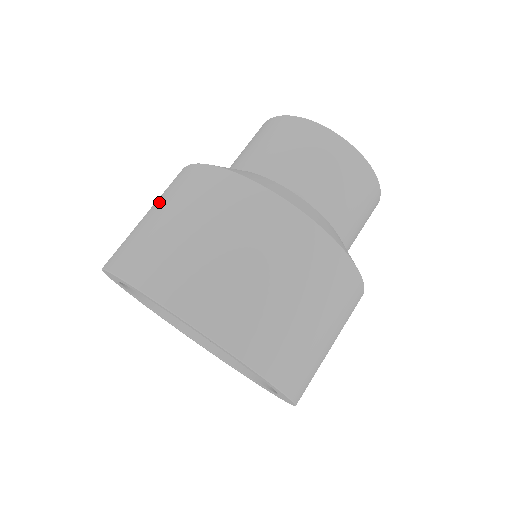
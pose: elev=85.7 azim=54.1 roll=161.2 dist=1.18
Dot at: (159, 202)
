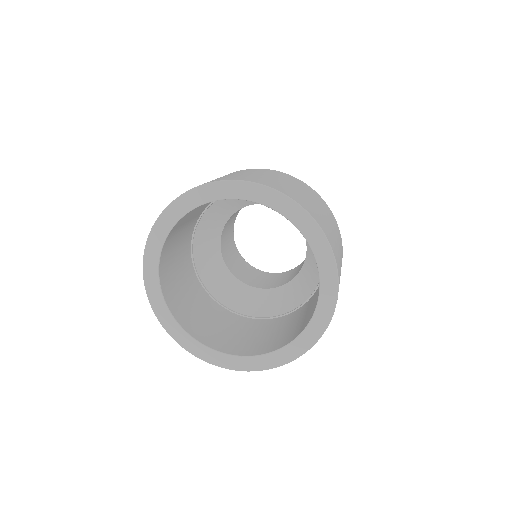
Dot at: occluded
